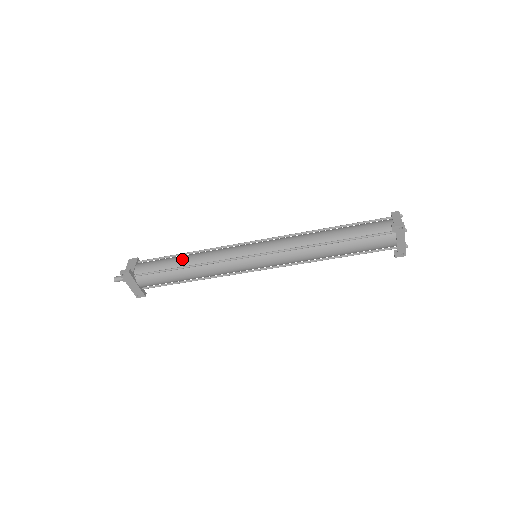
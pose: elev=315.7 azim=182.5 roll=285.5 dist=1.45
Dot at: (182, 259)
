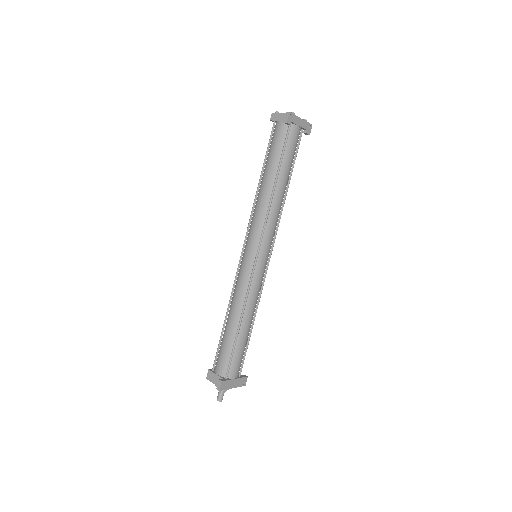
Dot at: (230, 326)
